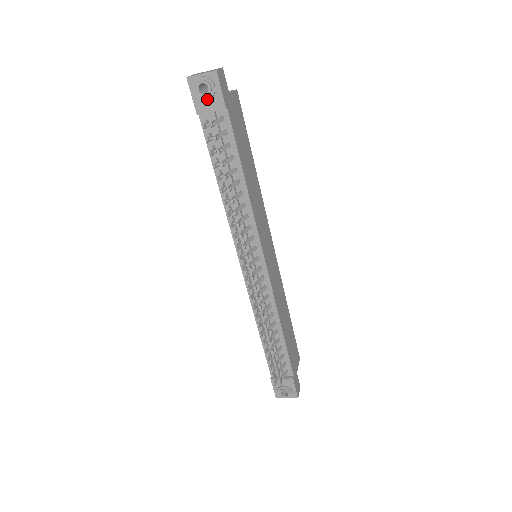
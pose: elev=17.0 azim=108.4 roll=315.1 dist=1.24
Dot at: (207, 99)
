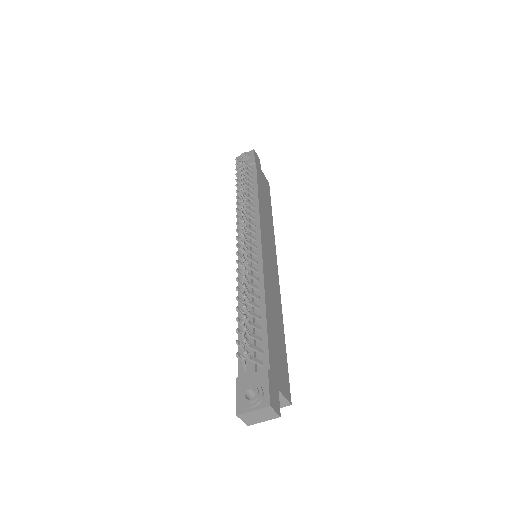
Dot at: (244, 160)
